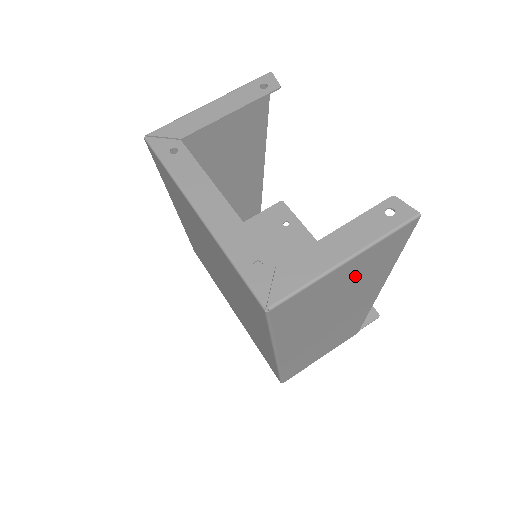
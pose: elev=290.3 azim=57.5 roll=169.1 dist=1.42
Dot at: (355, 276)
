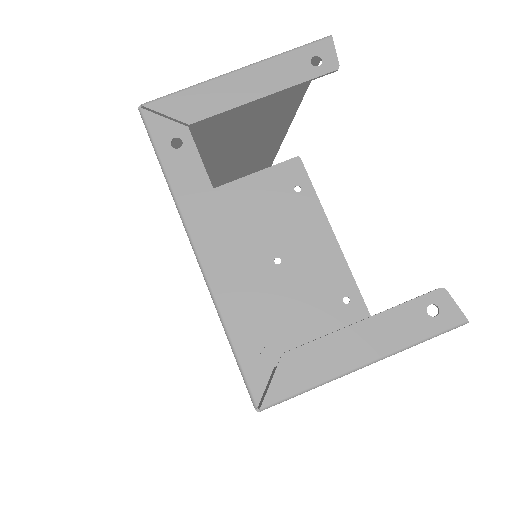
Dot at: occluded
